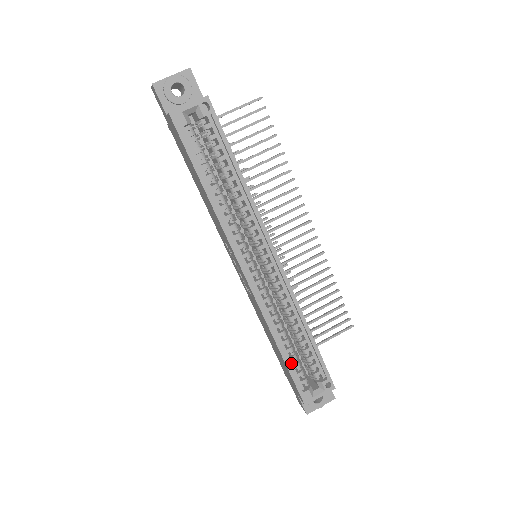
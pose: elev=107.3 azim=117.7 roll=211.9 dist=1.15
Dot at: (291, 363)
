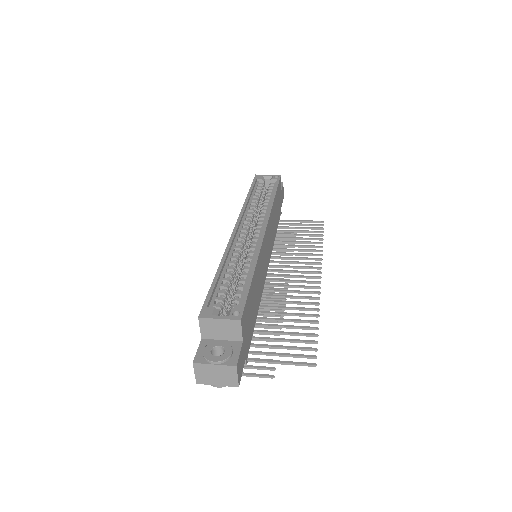
Dot at: (218, 287)
